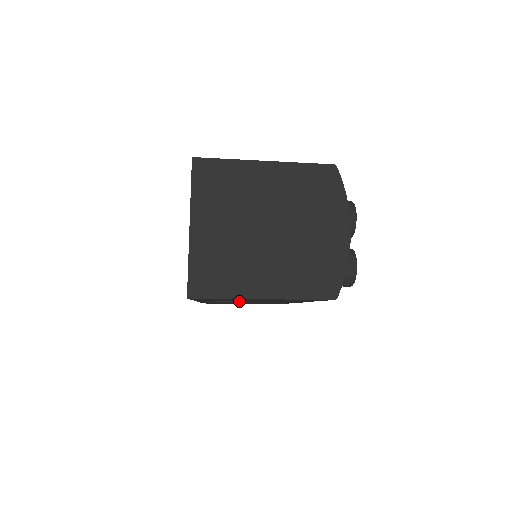
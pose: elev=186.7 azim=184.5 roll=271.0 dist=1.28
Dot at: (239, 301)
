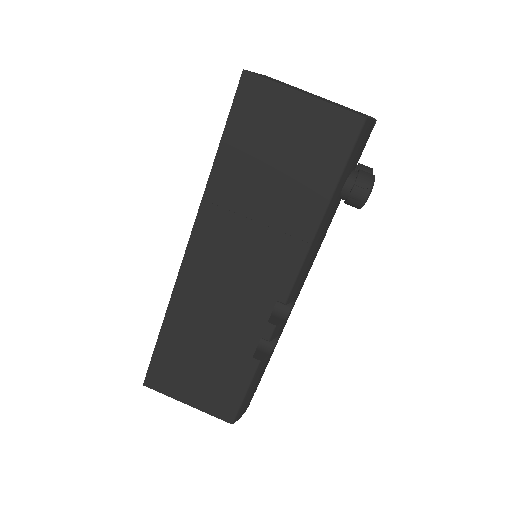
Dot at: (244, 216)
